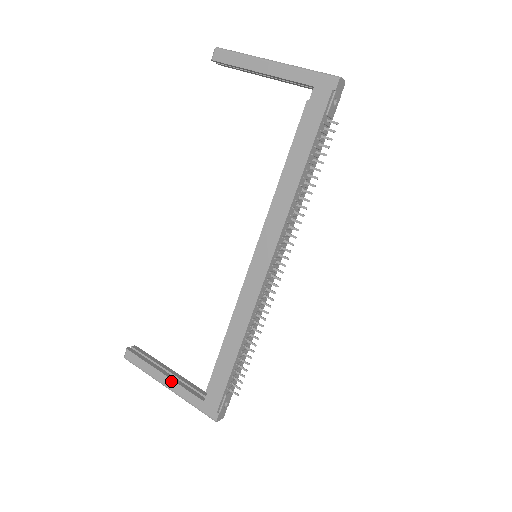
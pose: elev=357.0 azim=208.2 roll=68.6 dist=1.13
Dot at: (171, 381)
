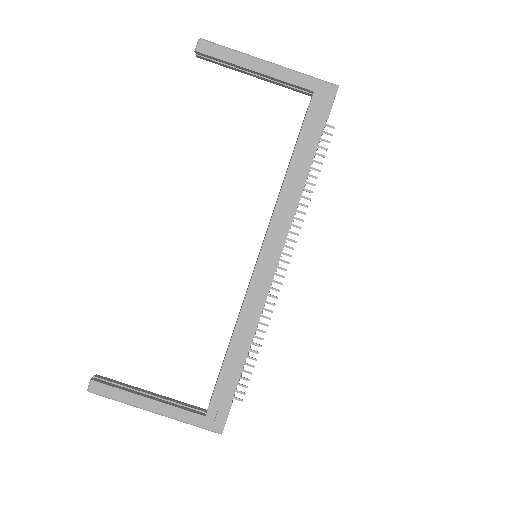
Dot at: (160, 404)
